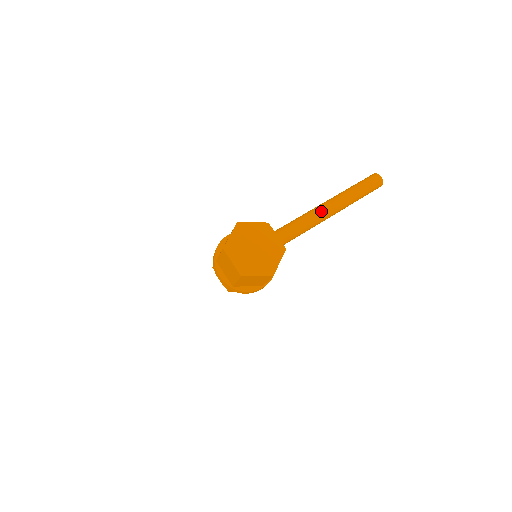
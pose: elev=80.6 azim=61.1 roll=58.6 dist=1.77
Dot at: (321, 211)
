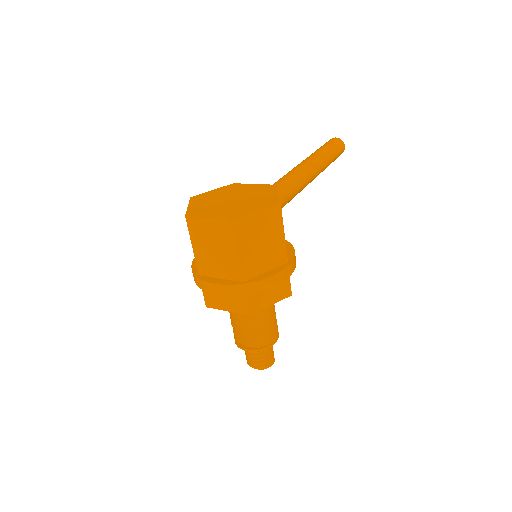
Dot at: (295, 169)
